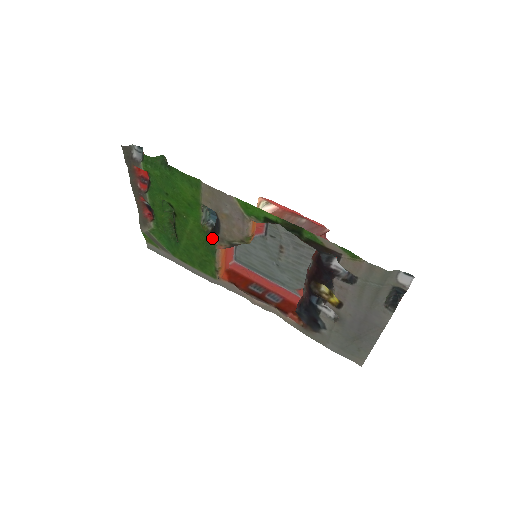
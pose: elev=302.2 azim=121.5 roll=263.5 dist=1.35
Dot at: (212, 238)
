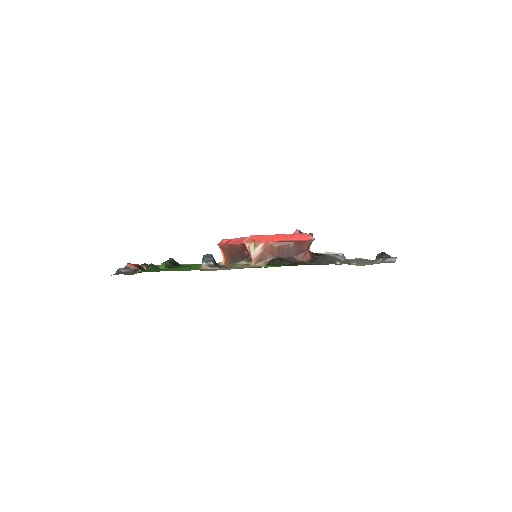
Dot at: occluded
